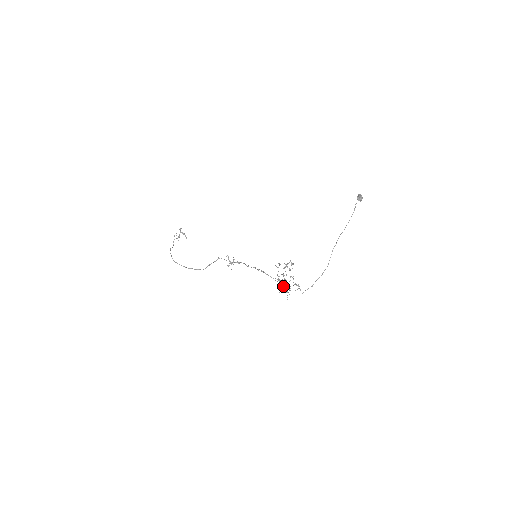
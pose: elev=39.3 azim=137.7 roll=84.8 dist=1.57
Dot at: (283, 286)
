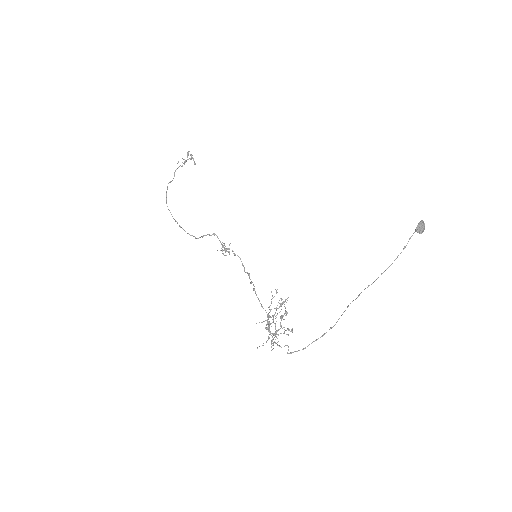
Dot at: (269, 332)
